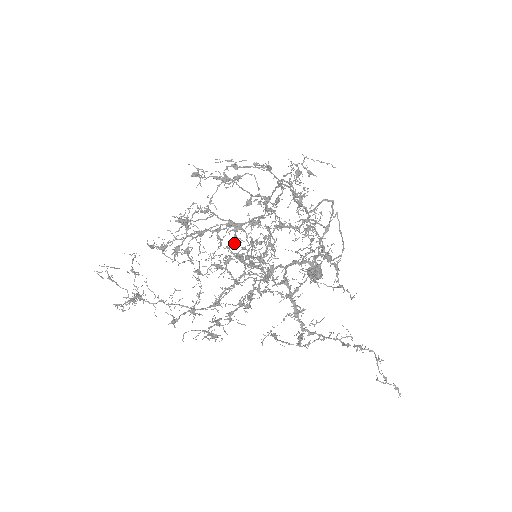
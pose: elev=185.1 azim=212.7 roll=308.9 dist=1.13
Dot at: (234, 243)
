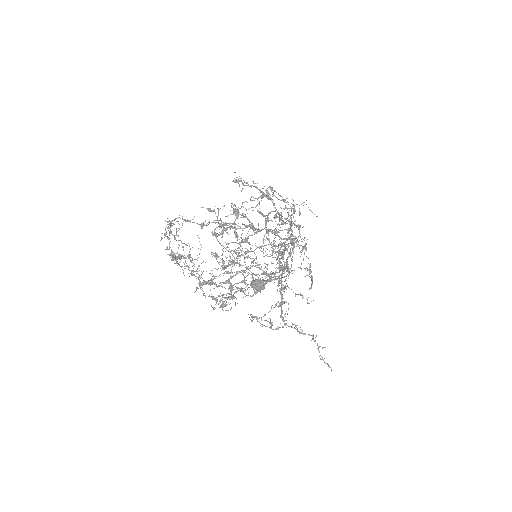
Dot at: (246, 241)
